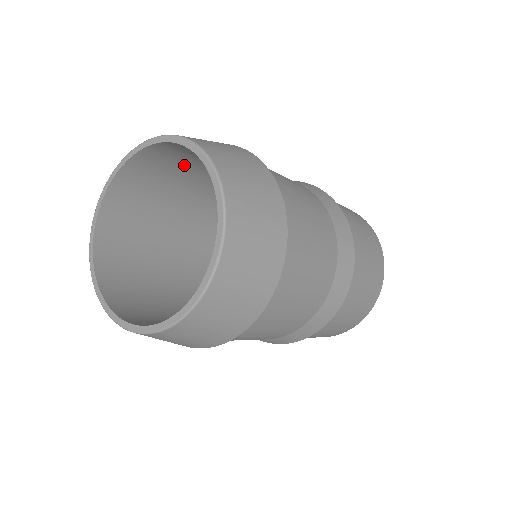
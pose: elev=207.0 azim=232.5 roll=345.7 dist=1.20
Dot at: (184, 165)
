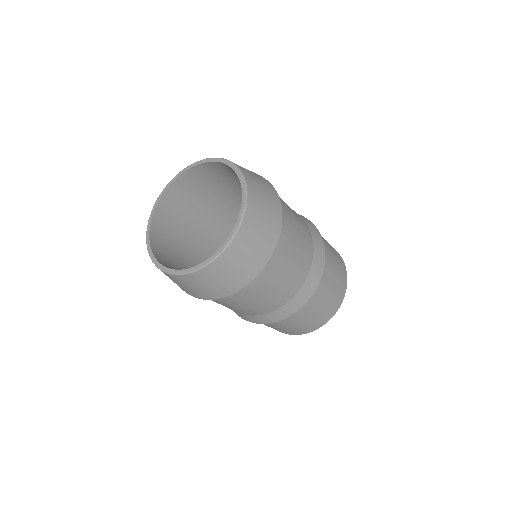
Dot at: (232, 180)
